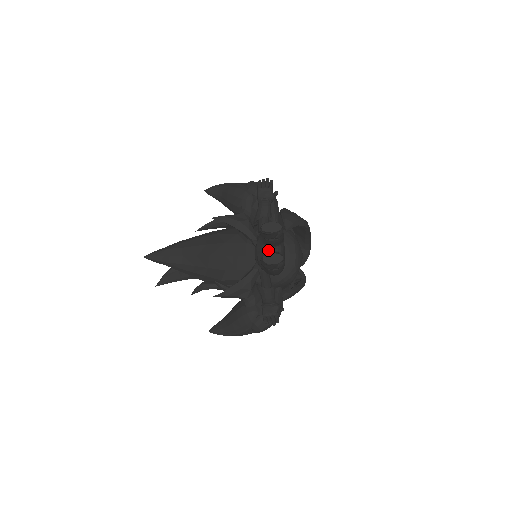
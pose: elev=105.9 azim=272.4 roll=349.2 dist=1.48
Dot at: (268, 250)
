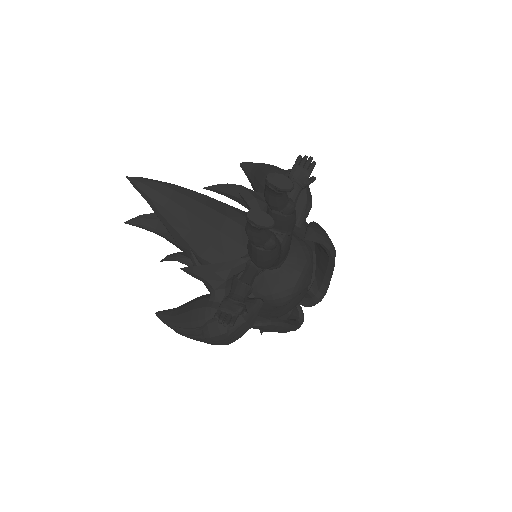
Dot at: occluded
